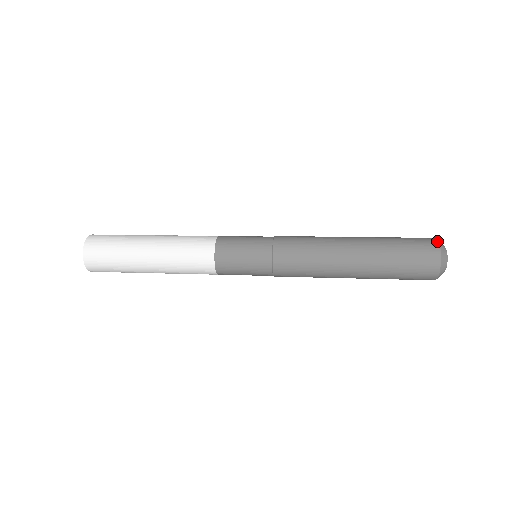
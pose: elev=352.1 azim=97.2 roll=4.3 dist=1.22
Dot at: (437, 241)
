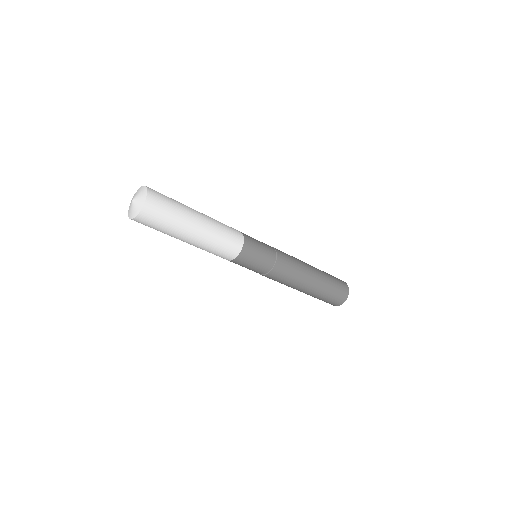
Dot at: occluded
